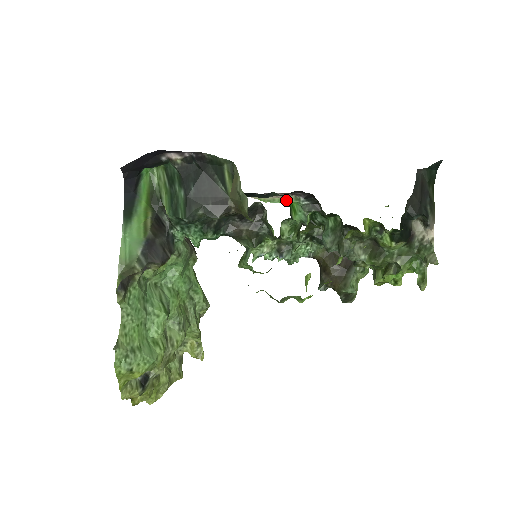
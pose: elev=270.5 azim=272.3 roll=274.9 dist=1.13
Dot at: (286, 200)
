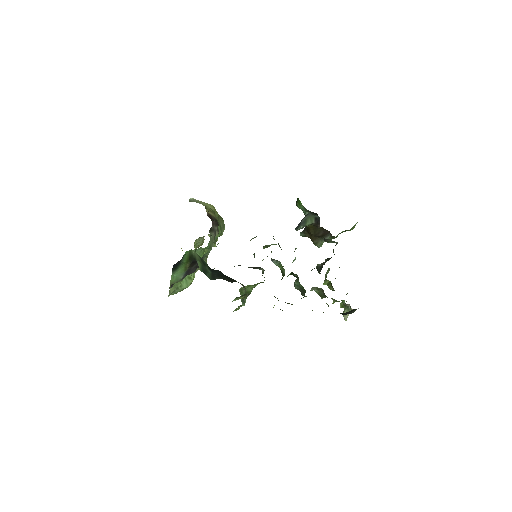
Dot at: occluded
